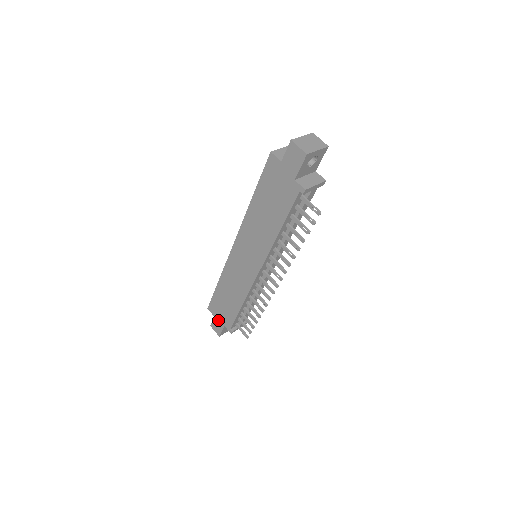
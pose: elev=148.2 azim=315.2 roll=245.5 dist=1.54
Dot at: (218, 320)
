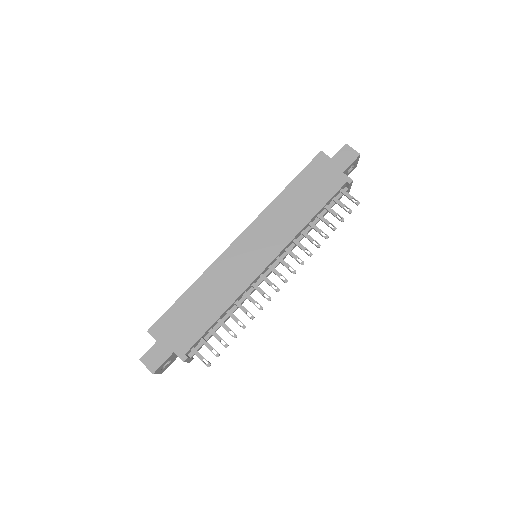
Dot at: (163, 345)
